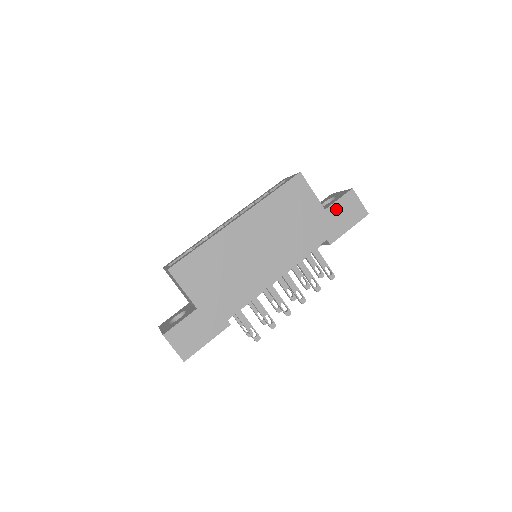
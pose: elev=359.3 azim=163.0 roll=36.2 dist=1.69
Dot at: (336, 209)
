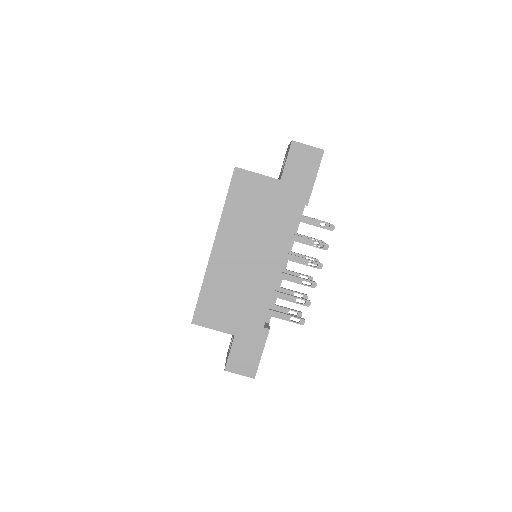
Dot at: (290, 171)
